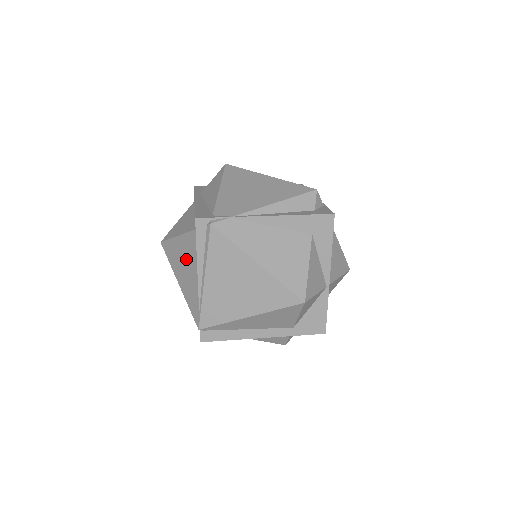
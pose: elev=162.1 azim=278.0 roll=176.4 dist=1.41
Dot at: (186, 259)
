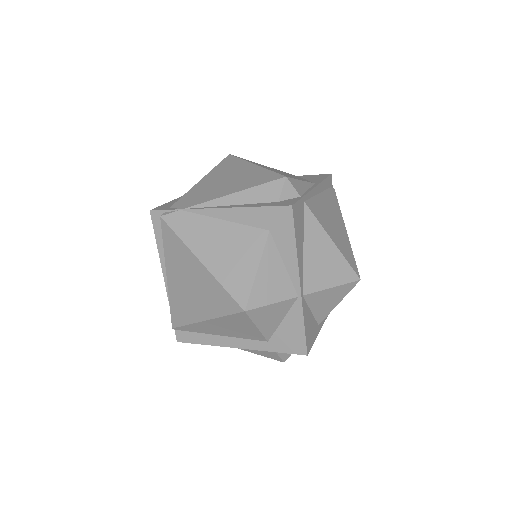
Dot at: occluded
